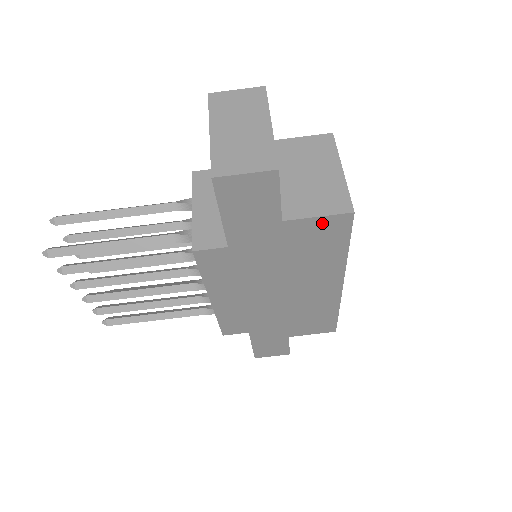
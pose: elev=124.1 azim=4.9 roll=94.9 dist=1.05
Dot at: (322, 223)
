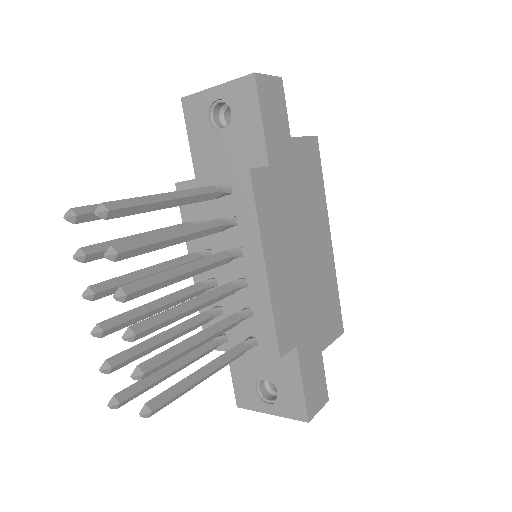
Dot at: (307, 145)
